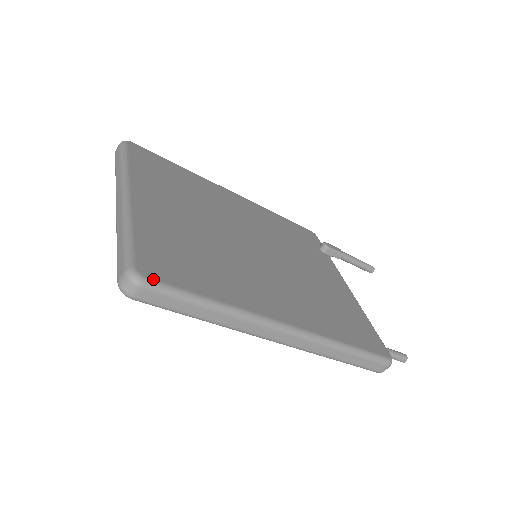
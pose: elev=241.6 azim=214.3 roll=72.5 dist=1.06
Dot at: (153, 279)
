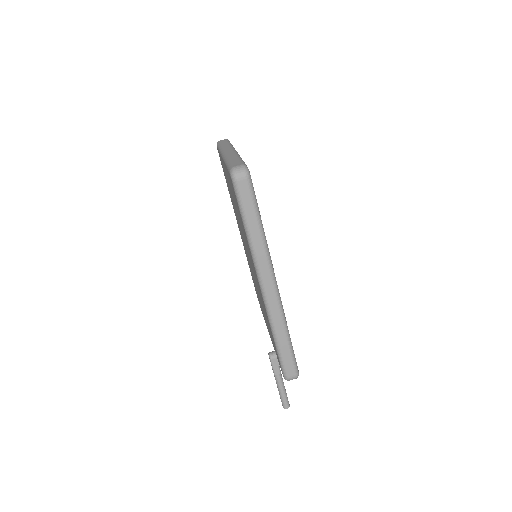
Dot at: occluded
